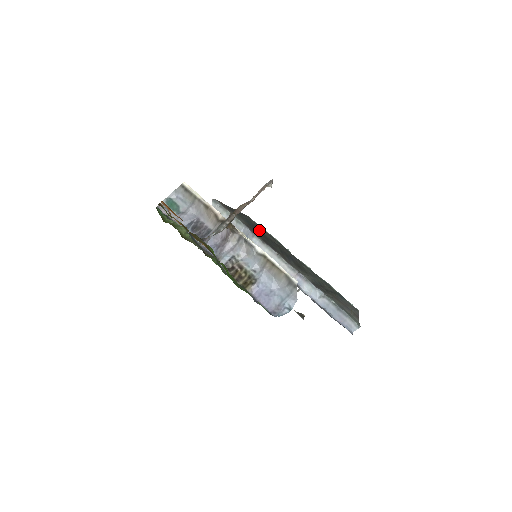
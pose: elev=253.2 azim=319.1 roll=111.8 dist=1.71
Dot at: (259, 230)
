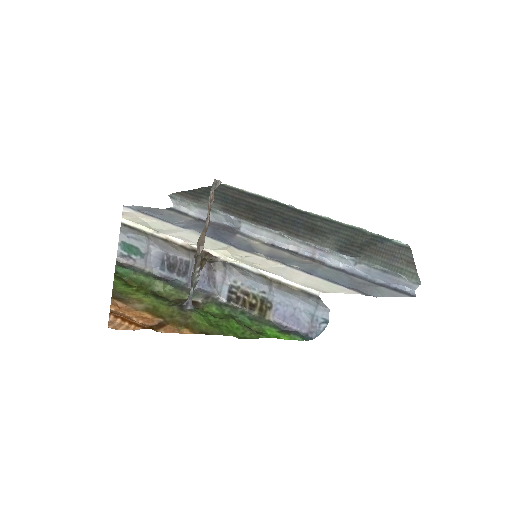
Dot at: (242, 202)
